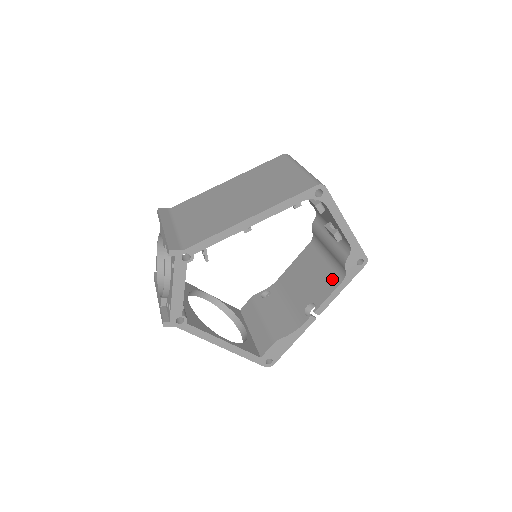
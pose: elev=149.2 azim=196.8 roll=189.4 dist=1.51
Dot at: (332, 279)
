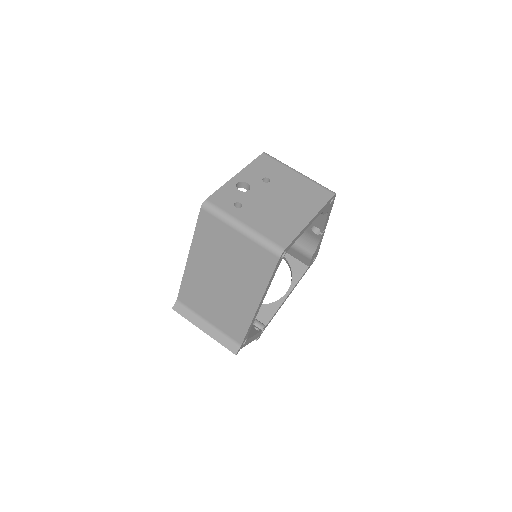
Dot at: occluded
